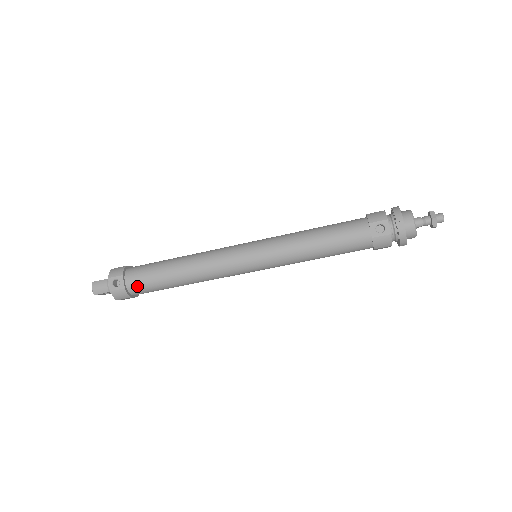
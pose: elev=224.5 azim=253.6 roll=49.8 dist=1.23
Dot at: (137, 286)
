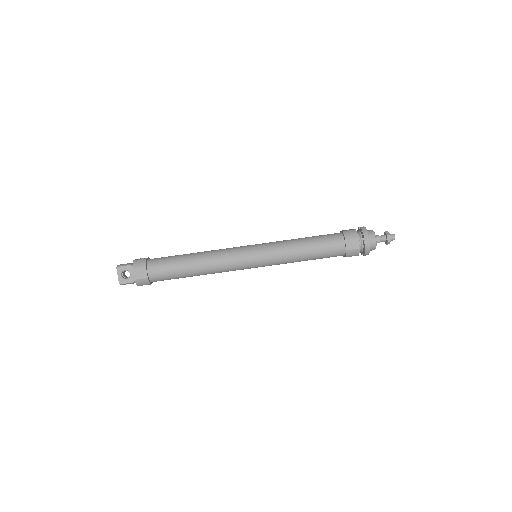
Dot at: (156, 260)
